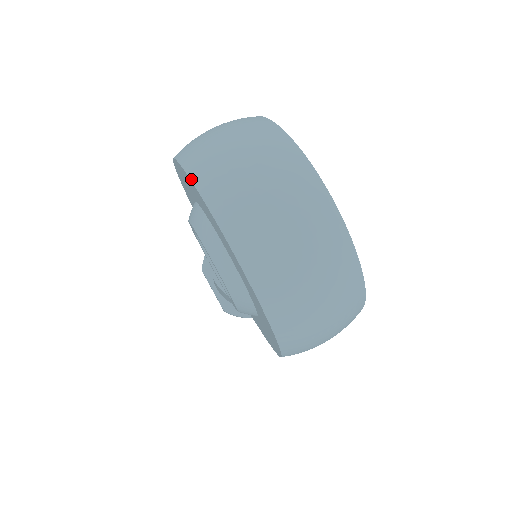
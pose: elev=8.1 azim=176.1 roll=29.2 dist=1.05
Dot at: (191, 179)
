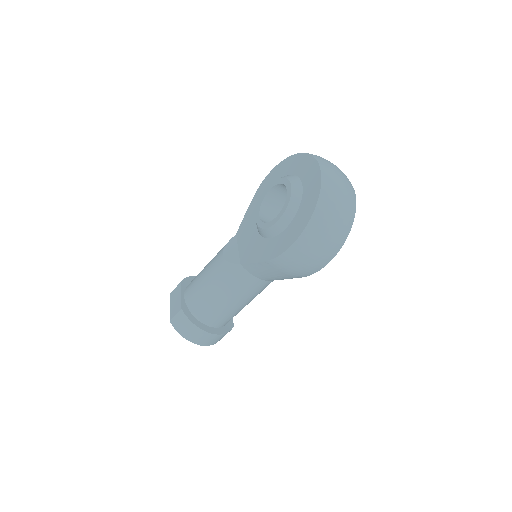
Dot at: (305, 153)
